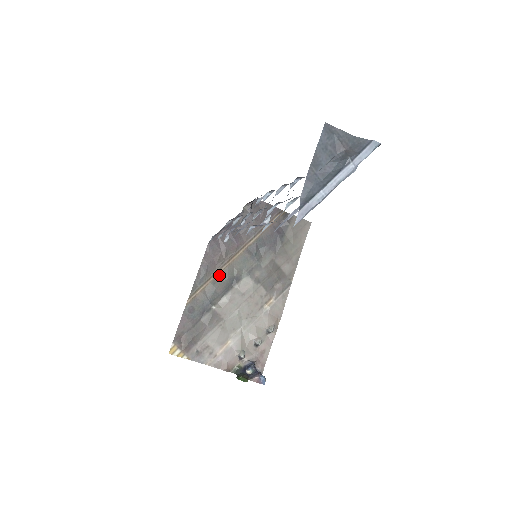
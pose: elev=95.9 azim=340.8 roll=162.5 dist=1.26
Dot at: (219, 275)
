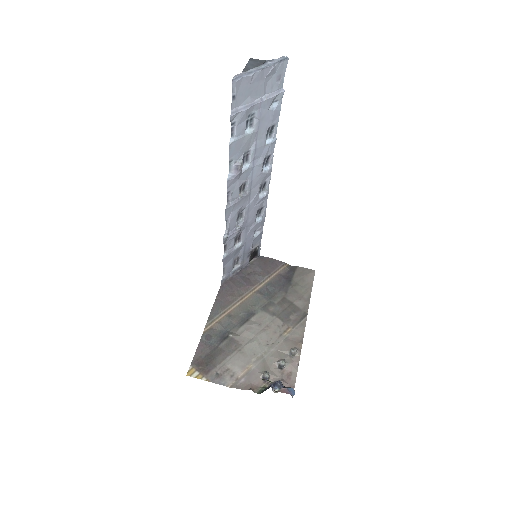
Dot at: (234, 310)
